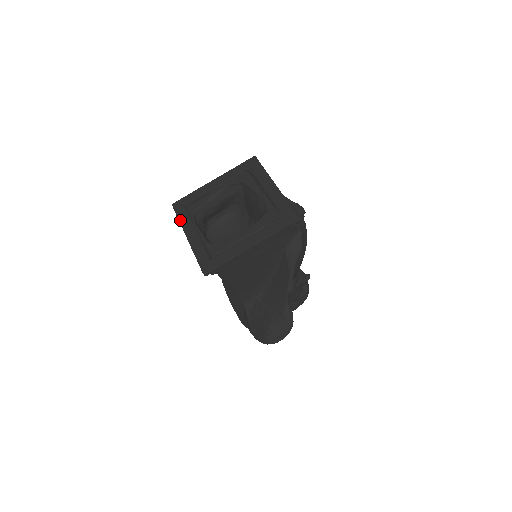
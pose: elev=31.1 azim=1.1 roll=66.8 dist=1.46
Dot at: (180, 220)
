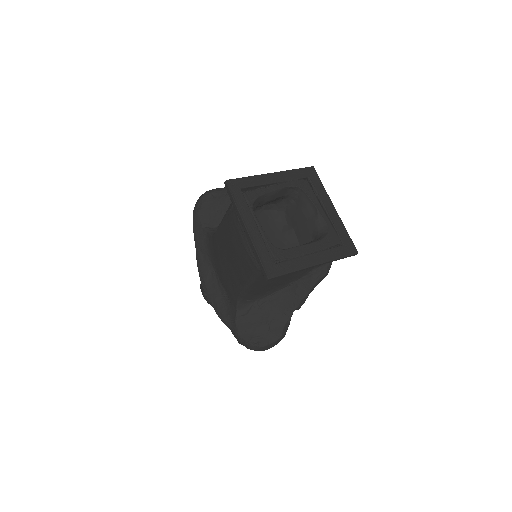
Dot at: (237, 204)
